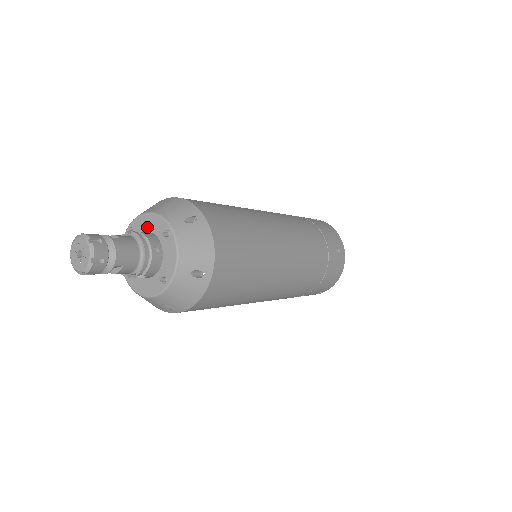
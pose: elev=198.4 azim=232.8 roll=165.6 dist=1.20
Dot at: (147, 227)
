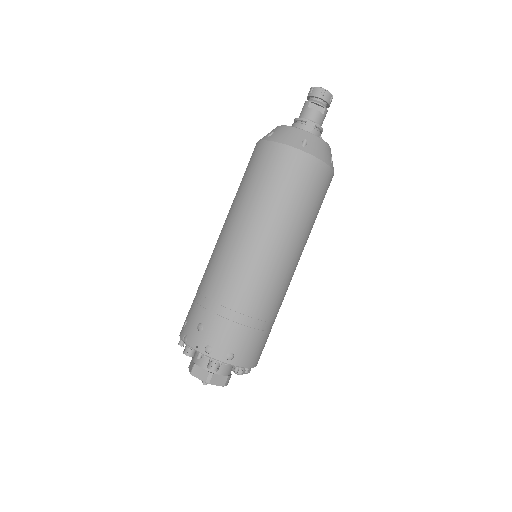
Dot at: occluded
